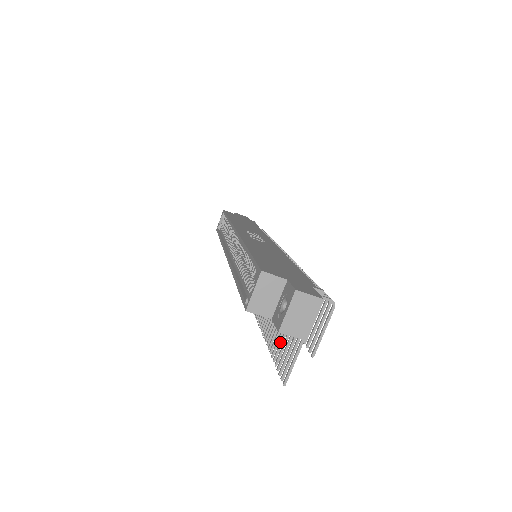
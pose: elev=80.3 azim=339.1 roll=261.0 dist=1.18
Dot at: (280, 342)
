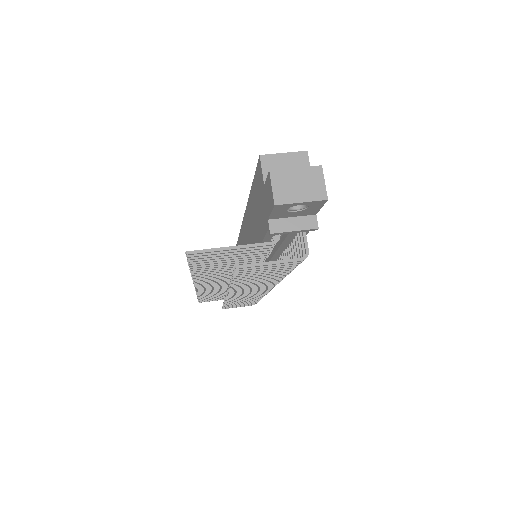
Dot at: occluded
